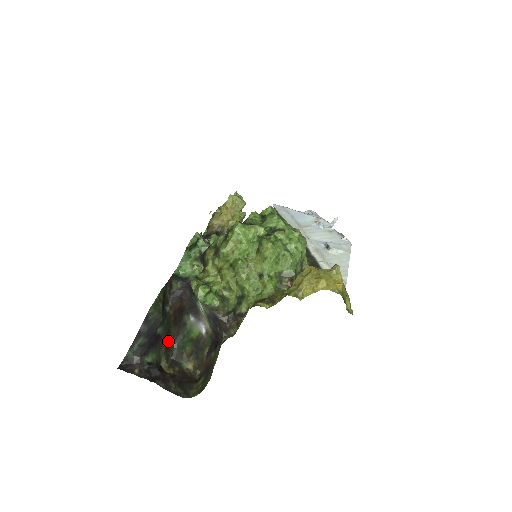
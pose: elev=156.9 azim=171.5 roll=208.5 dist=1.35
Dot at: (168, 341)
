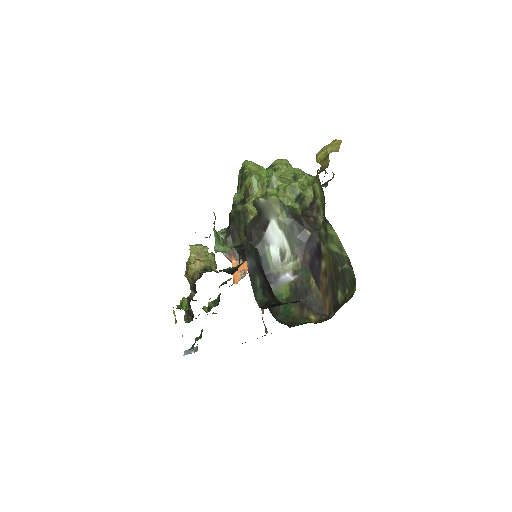
Dot at: occluded
